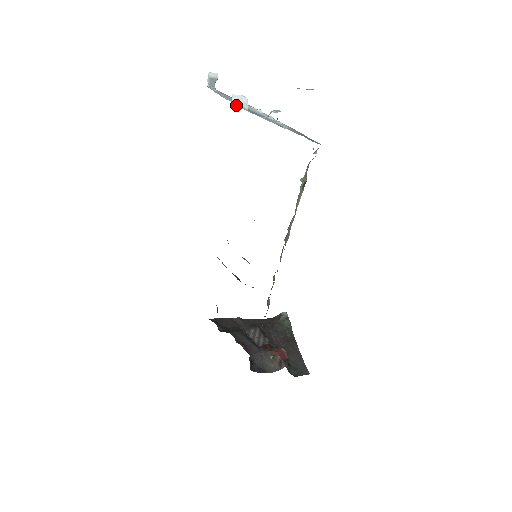
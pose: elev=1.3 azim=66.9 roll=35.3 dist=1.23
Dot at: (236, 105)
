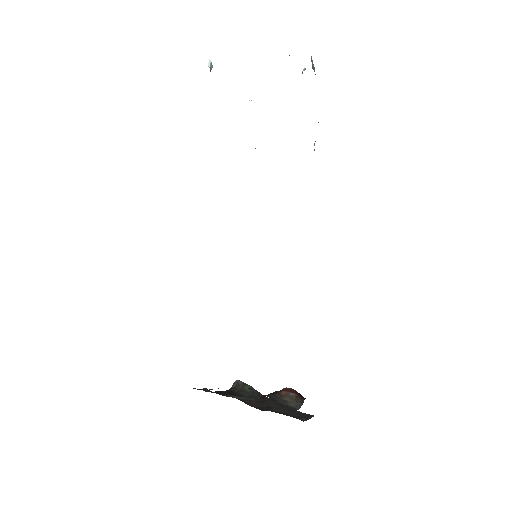
Dot at: occluded
